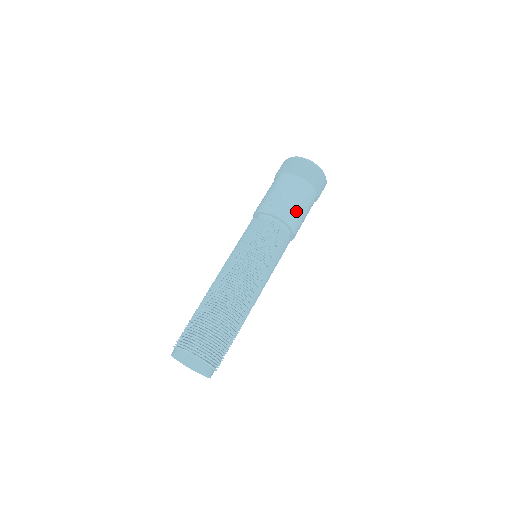
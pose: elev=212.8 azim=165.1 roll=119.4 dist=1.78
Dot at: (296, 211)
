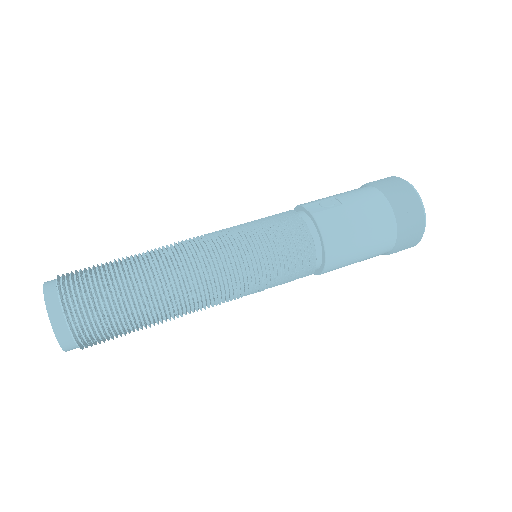
Dot at: (348, 231)
